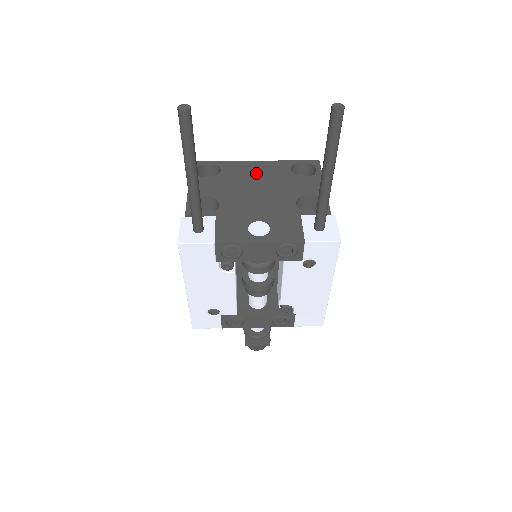
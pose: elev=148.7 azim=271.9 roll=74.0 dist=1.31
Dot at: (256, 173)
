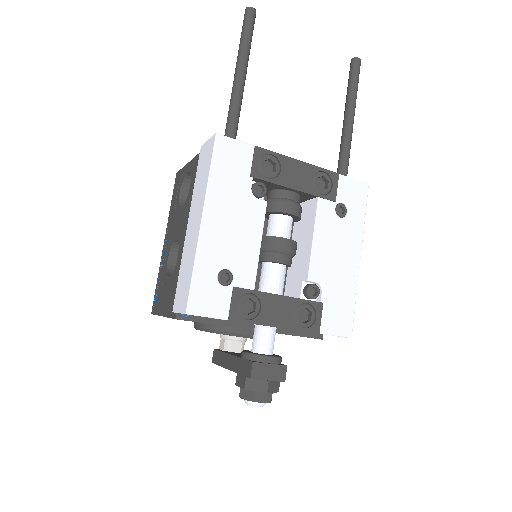
Dot at: occluded
